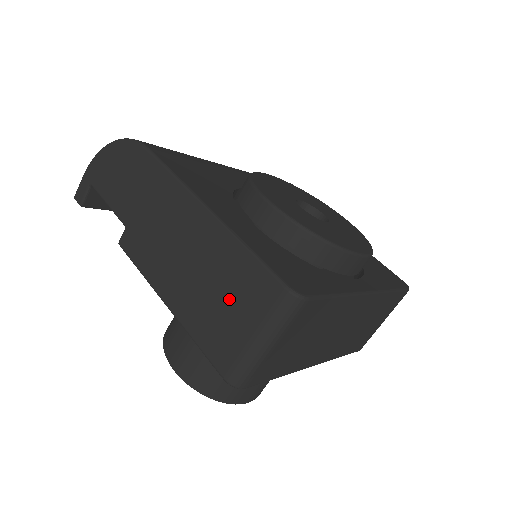
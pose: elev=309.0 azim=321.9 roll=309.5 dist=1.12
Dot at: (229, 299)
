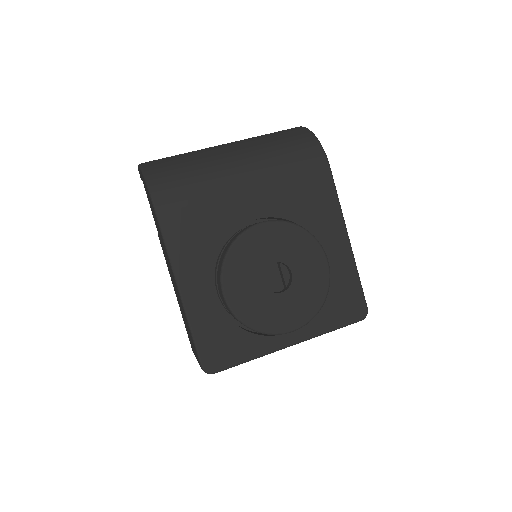
Dot at: occluded
